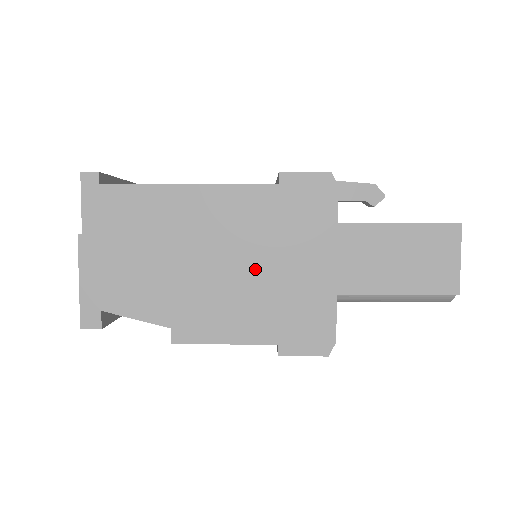
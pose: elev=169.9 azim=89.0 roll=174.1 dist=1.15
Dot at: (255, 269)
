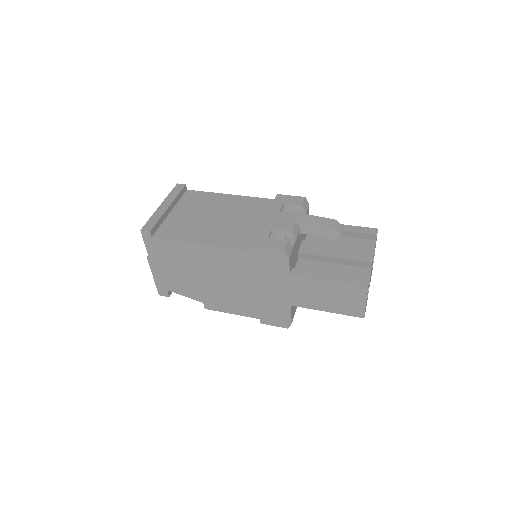
Dot at: (244, 287)
